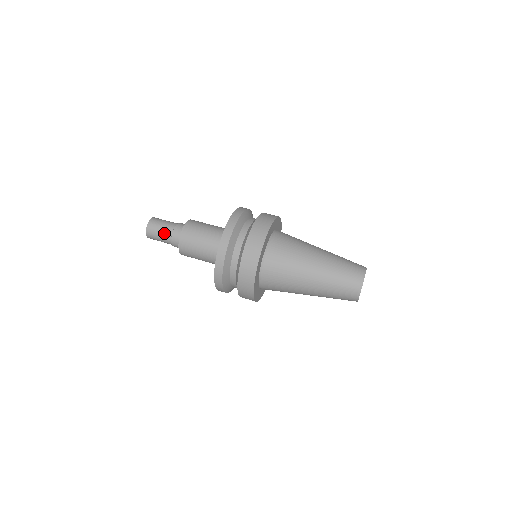
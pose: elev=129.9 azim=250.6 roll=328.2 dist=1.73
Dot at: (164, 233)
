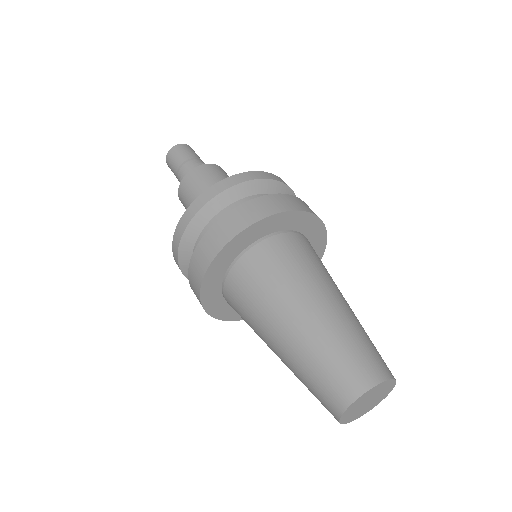
Dot at: (177, 178)
